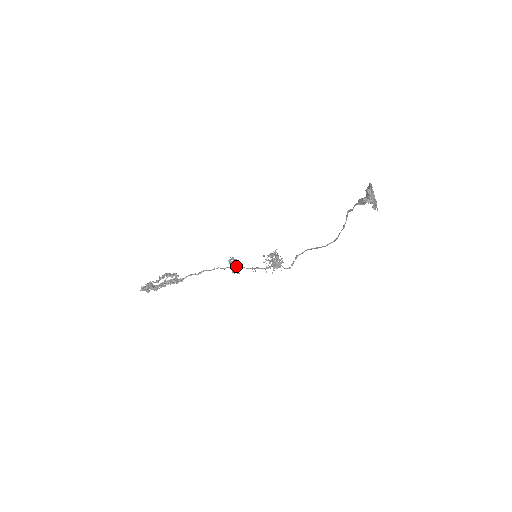
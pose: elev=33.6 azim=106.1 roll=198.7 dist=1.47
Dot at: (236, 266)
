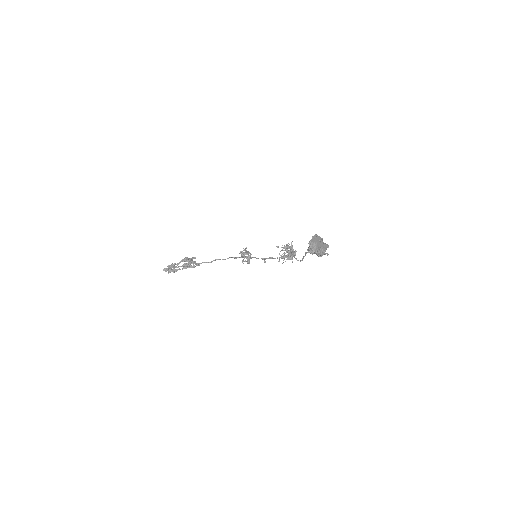
Dot at: (246, 257)
